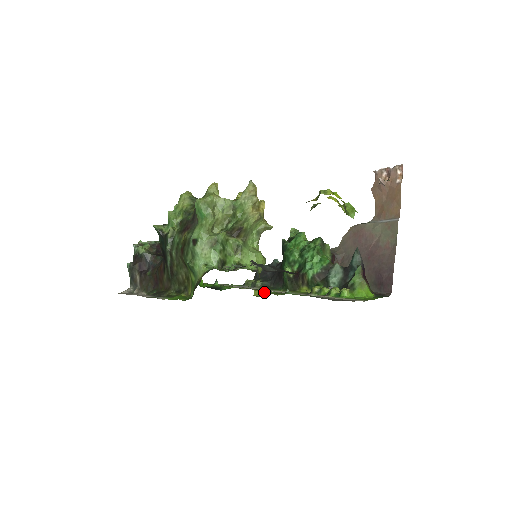
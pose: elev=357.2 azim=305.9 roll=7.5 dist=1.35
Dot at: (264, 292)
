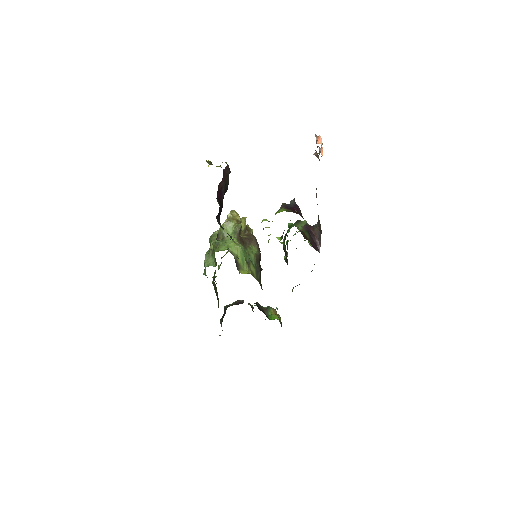
Dot at: occluded
